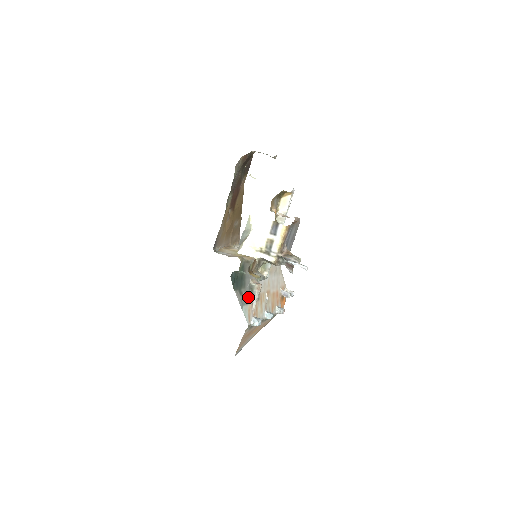
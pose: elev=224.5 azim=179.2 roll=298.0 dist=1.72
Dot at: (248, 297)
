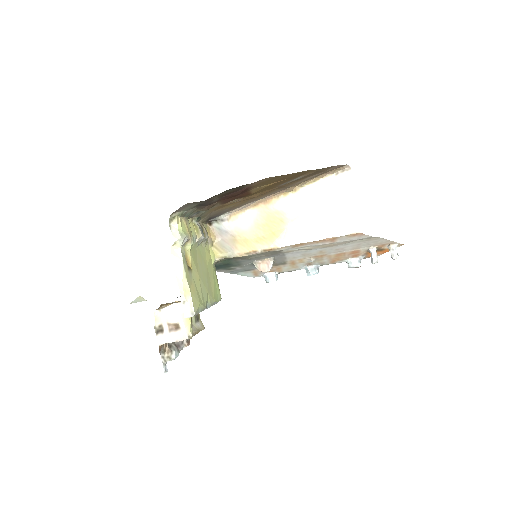
Dot at: (251, 267)
